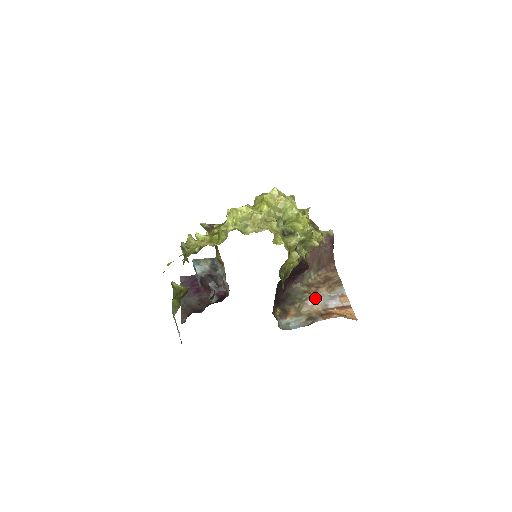
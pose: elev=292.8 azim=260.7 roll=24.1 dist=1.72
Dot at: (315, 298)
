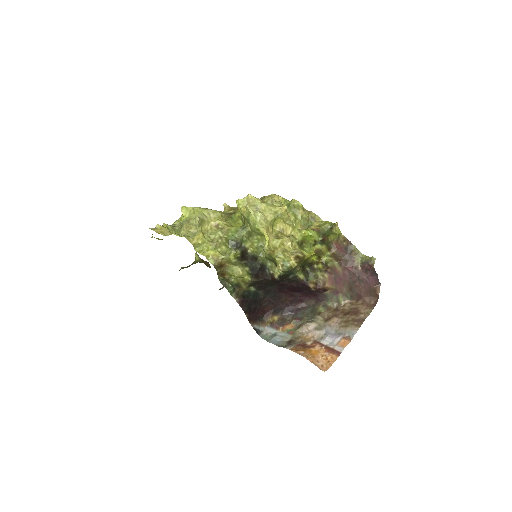
Dot at: (321, 325)
